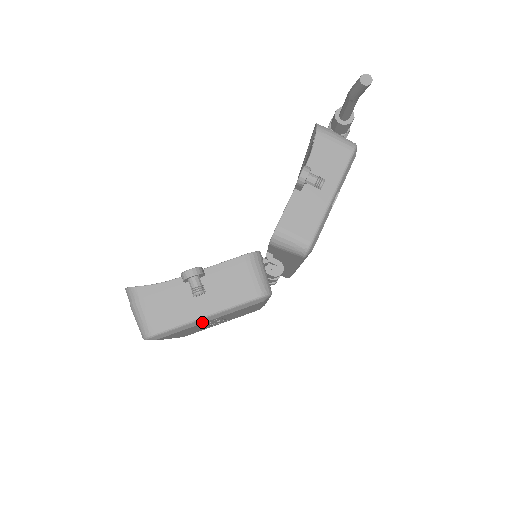
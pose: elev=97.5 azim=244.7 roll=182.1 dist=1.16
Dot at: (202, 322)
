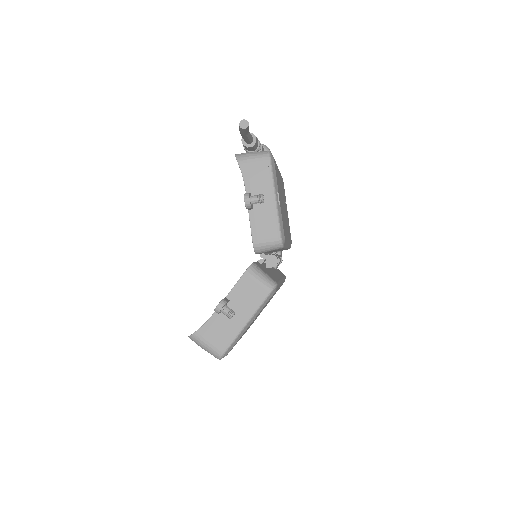
Dot at: (246, 328)
